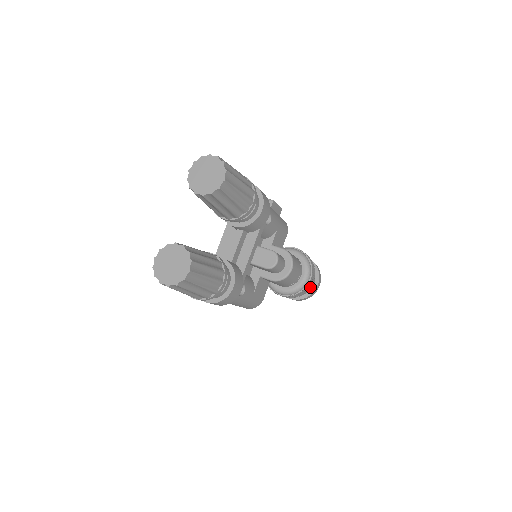
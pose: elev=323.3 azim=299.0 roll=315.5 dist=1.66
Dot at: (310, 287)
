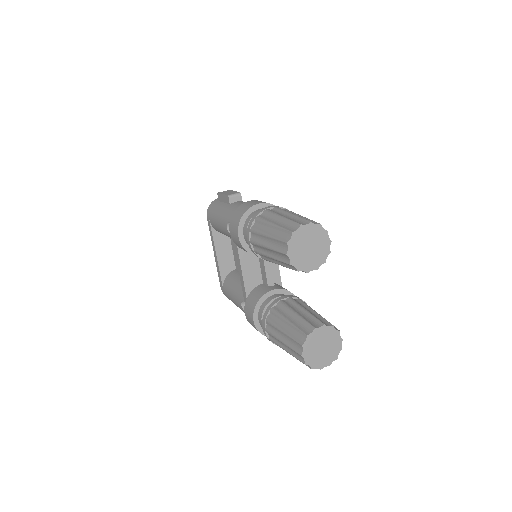
Dot at: occluded
